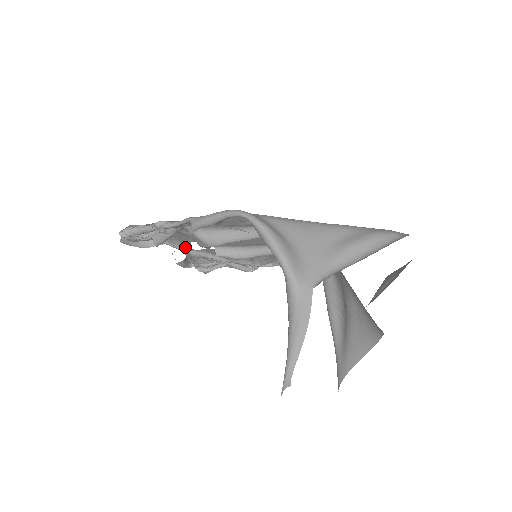
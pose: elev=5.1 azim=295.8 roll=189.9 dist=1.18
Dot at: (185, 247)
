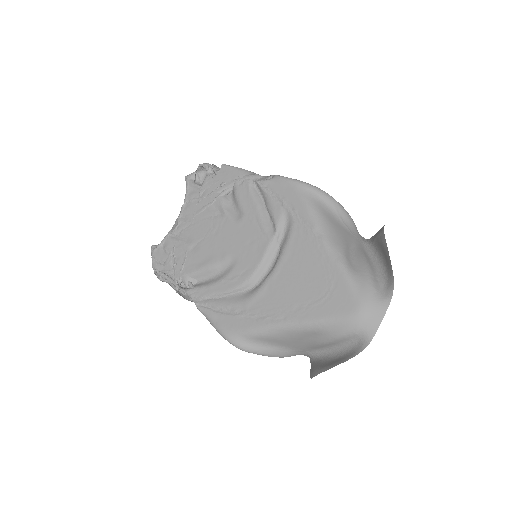
Dot at: (196, 239)
